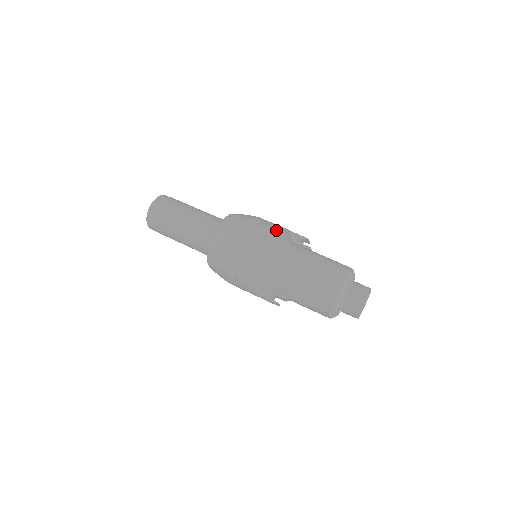
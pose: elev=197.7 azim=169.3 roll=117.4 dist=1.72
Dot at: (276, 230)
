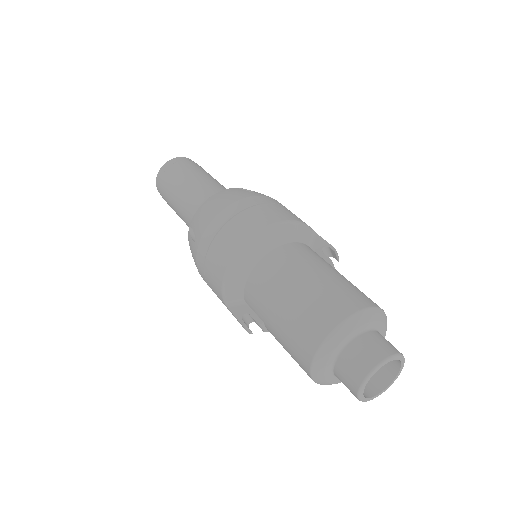
Dot at: (285, 215)
